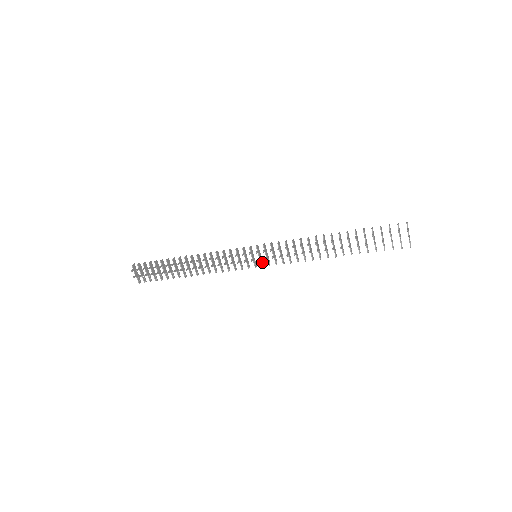
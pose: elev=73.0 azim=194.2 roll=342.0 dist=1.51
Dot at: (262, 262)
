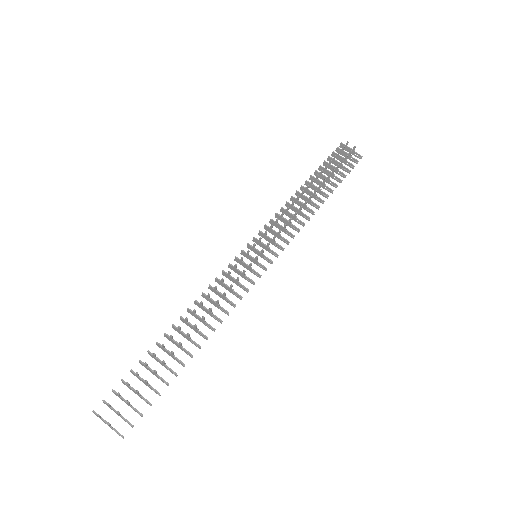
Dot at: (267, 260)
